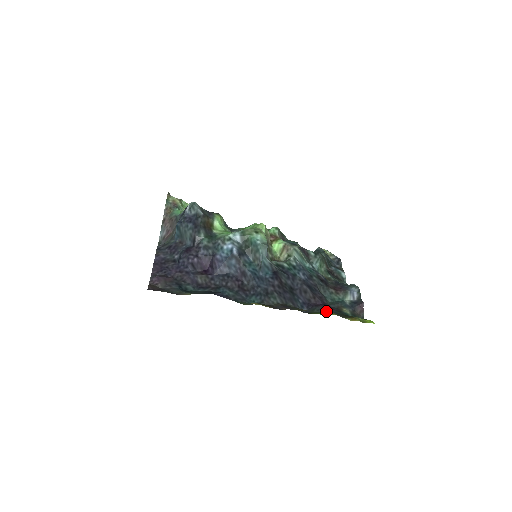
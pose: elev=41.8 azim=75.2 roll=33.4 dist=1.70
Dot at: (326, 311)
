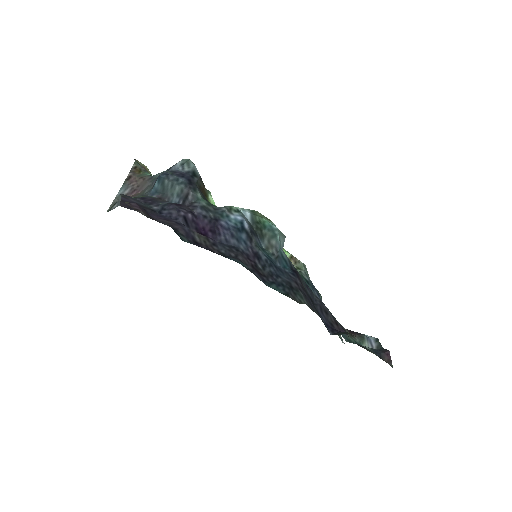
Dot at: occluded
